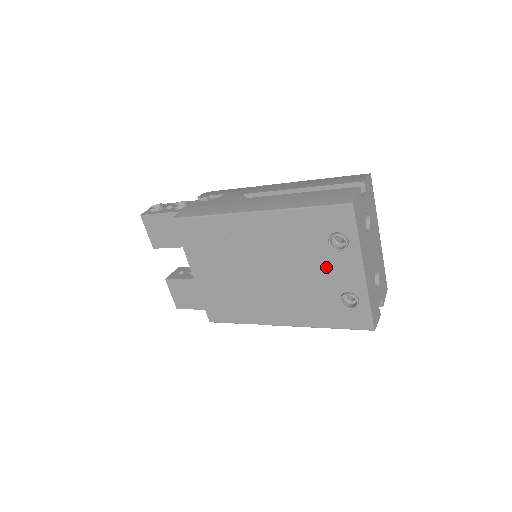
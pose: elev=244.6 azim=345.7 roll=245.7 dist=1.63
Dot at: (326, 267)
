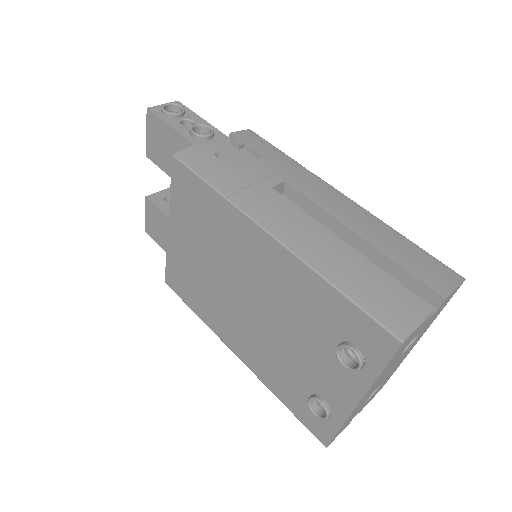
Dot at: (317, 360)
